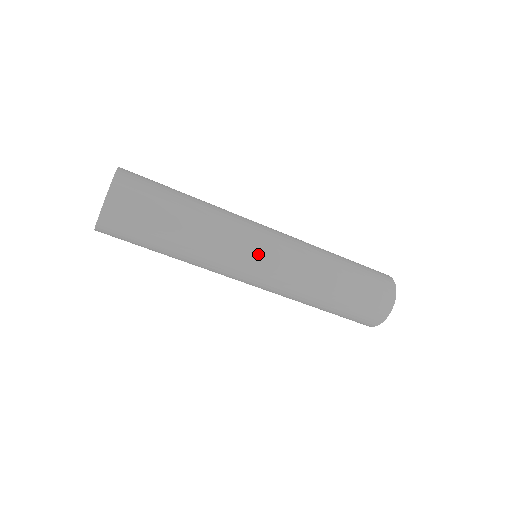
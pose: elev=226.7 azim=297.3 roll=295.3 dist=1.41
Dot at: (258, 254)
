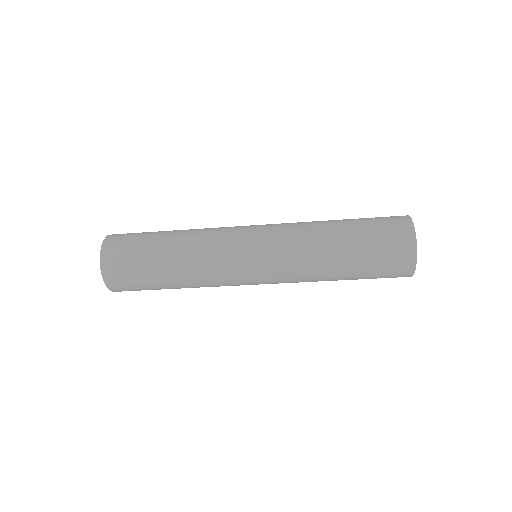
Dot at: (244, 263)
